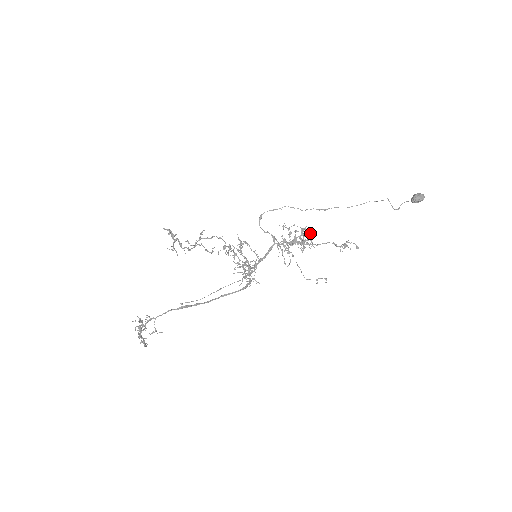
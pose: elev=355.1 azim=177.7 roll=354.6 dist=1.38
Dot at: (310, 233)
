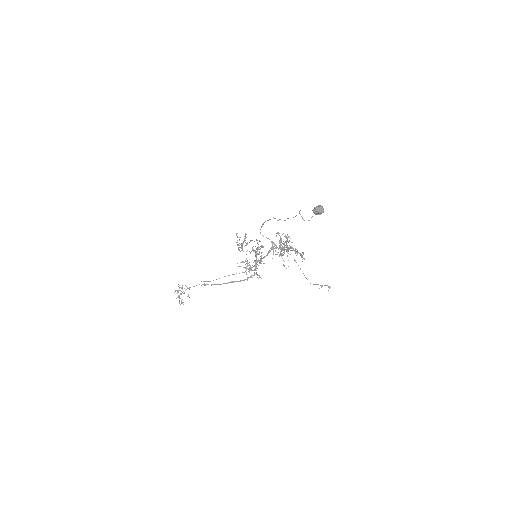
Dot at: occluded
